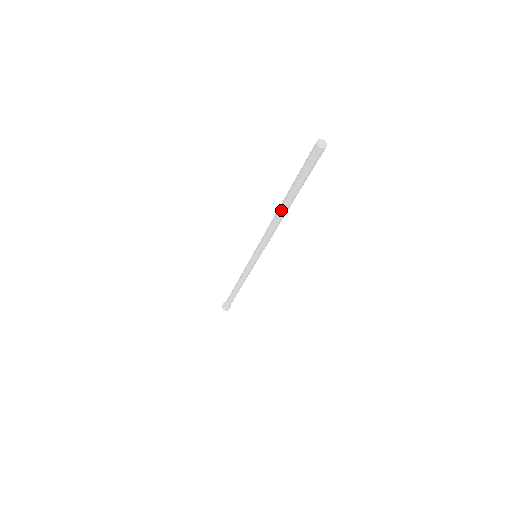
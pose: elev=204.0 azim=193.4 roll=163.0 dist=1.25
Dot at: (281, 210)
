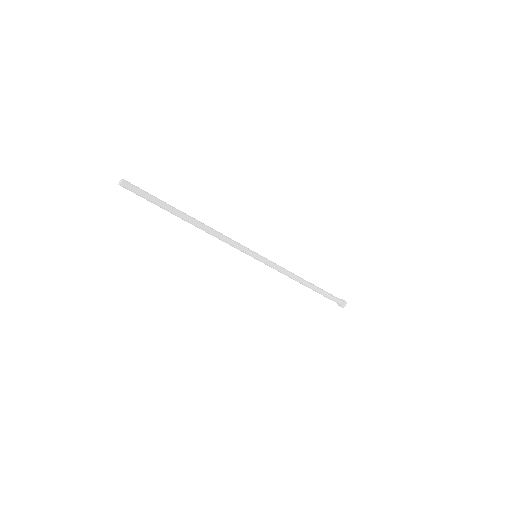
Dot at: occluded
